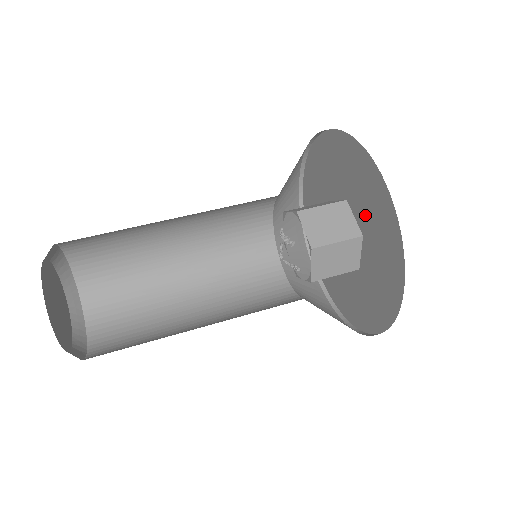
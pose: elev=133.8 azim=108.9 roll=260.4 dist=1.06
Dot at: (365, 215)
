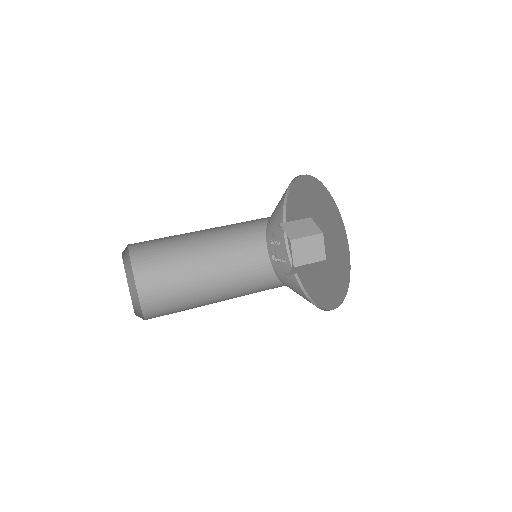
Dot at: (321, 218)
